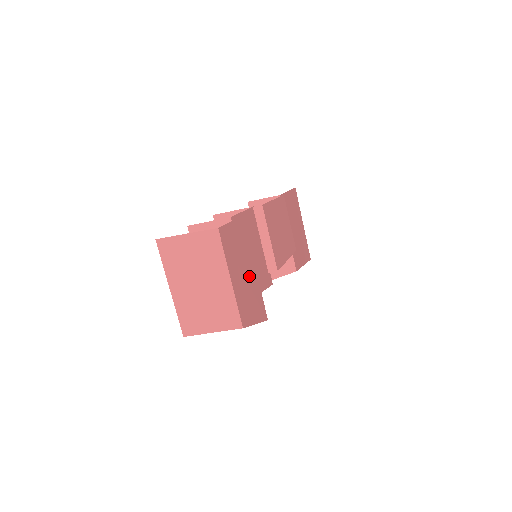
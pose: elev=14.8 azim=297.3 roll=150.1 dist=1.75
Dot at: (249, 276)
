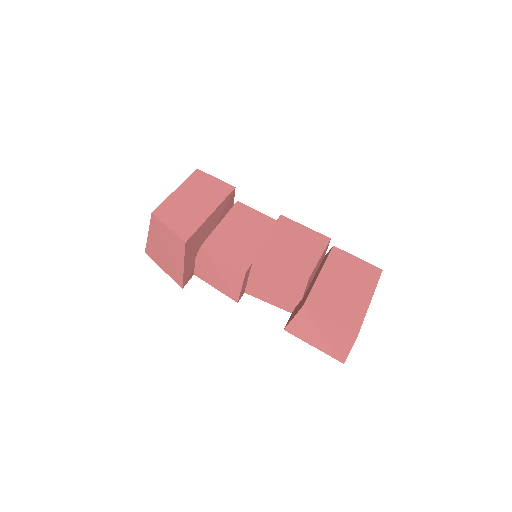
Dot at: (198, 207)
